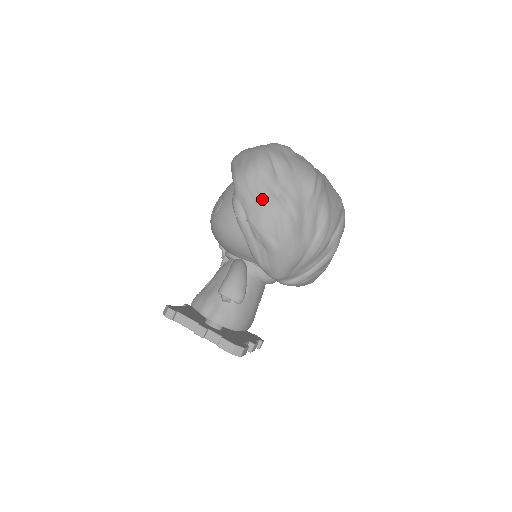
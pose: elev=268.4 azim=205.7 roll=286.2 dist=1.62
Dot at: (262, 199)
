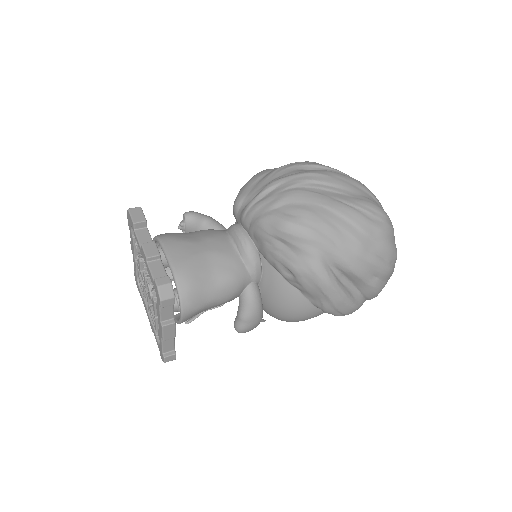
Dot at: occluded
